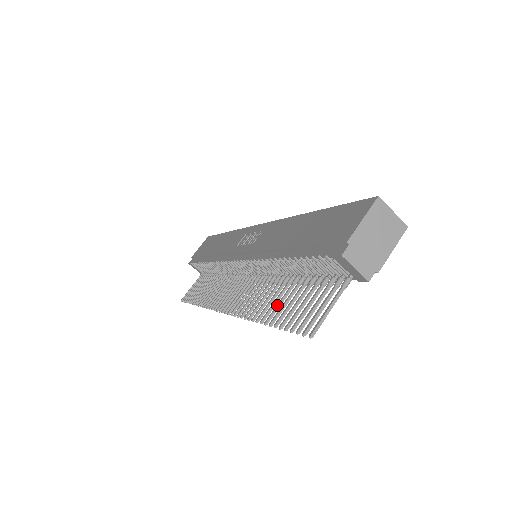
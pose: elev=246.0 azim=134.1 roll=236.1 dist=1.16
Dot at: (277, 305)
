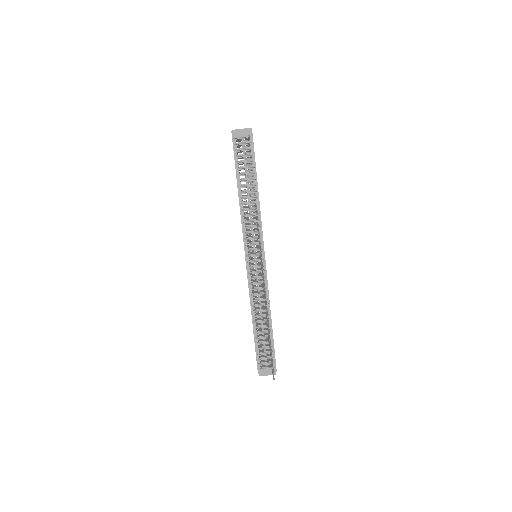
Dot at: occluded
